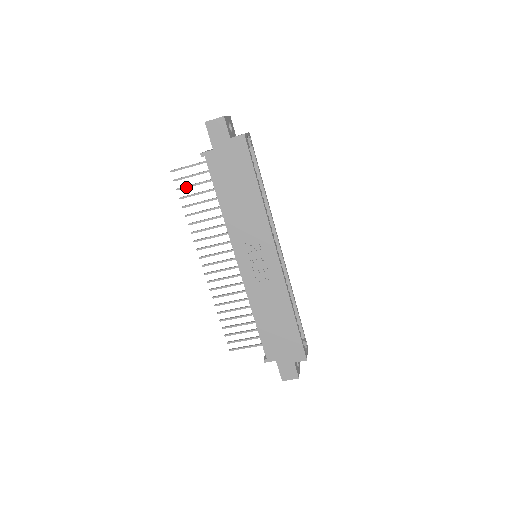
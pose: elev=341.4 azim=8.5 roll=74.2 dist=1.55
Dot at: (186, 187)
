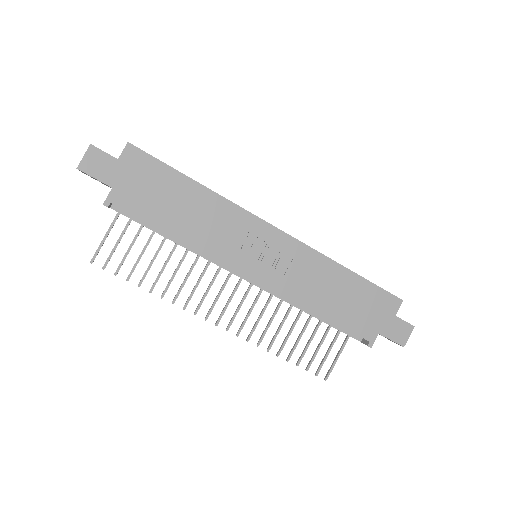
Dot at: (122, 262)
